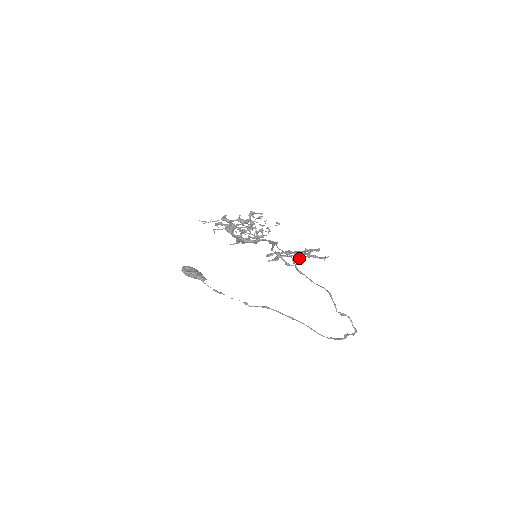
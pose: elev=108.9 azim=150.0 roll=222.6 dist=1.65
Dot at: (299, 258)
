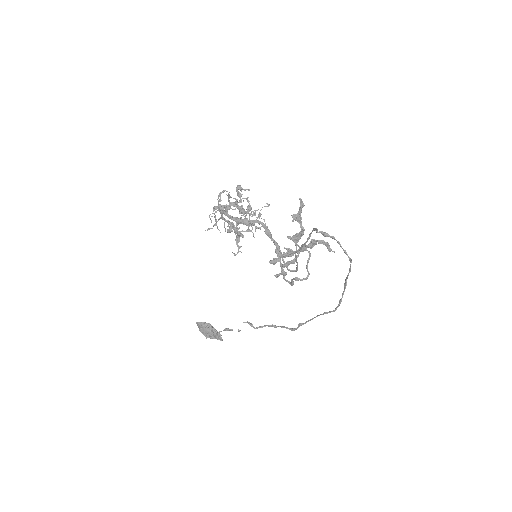
Dot at: (306, 266)
